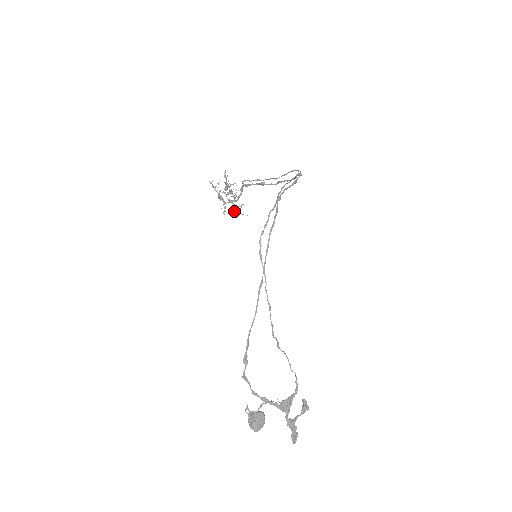
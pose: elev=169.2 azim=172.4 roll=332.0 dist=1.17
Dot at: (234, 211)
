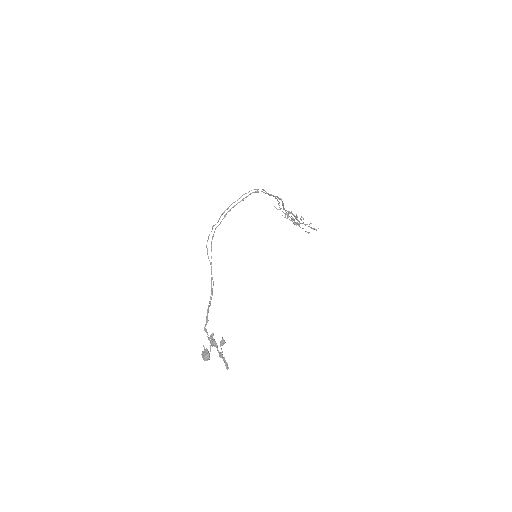
Dot at: occluded
